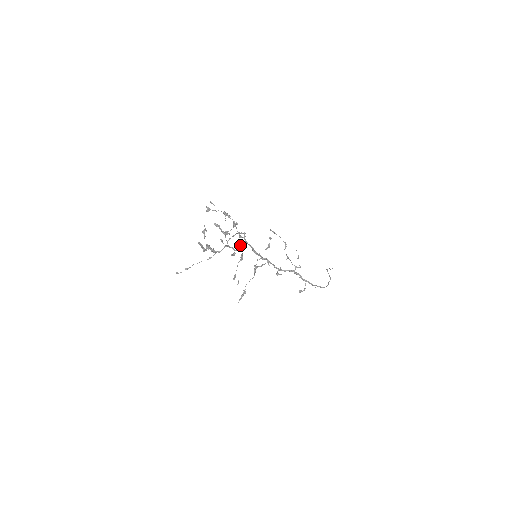
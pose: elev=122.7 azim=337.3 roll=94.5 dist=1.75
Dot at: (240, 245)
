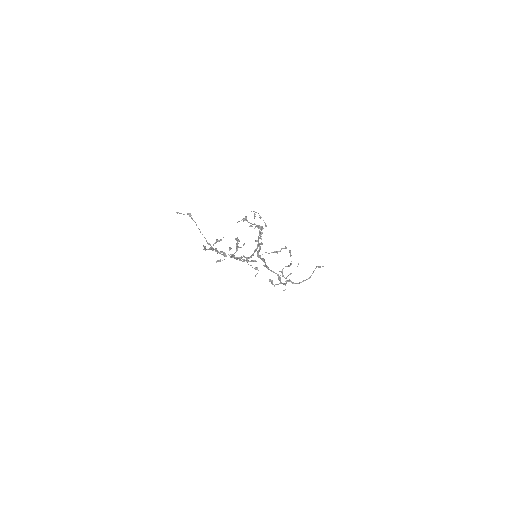
Dot at: (244, 259)
